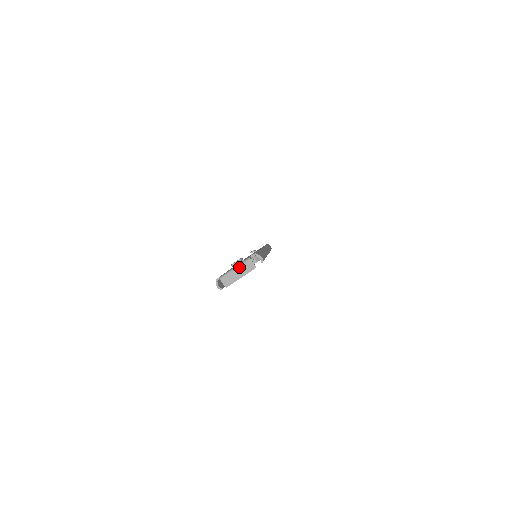
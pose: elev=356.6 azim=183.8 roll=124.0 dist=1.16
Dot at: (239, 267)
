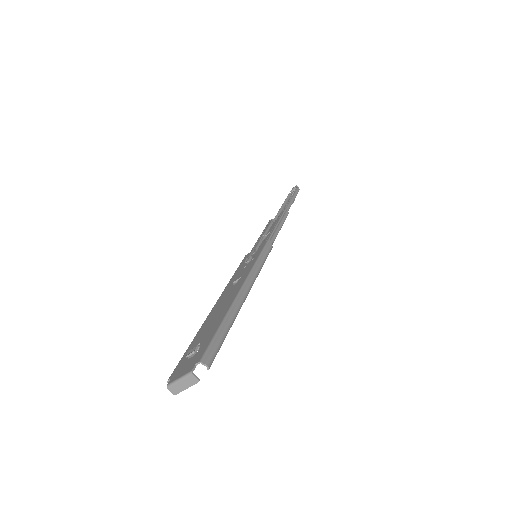
Dot at: (183, 380)
